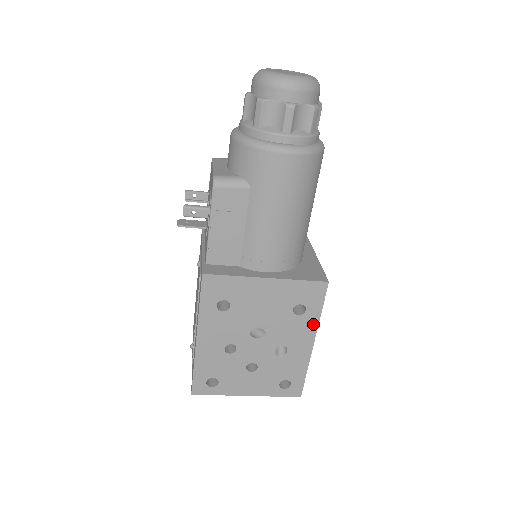
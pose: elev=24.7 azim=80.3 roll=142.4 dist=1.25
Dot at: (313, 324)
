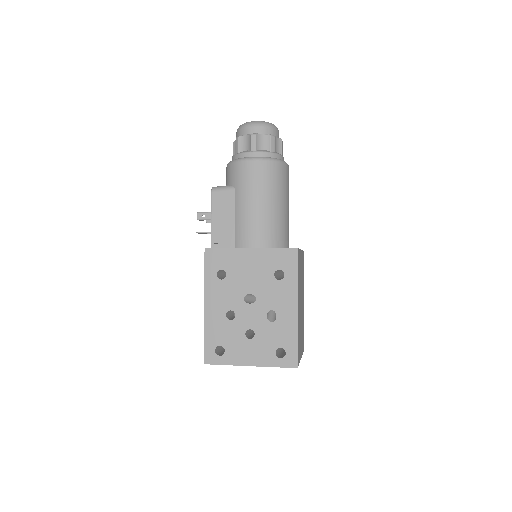
Dot at: (293, 288)
